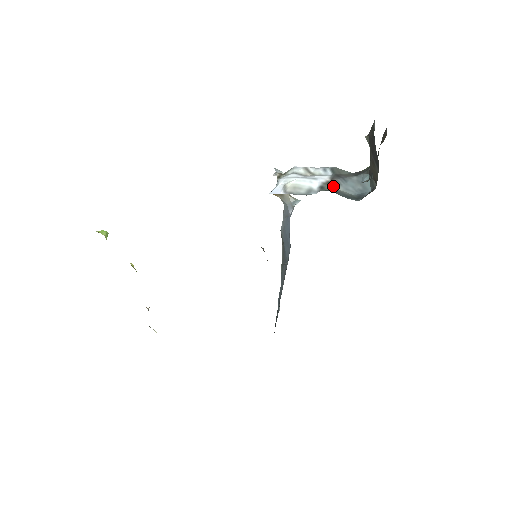
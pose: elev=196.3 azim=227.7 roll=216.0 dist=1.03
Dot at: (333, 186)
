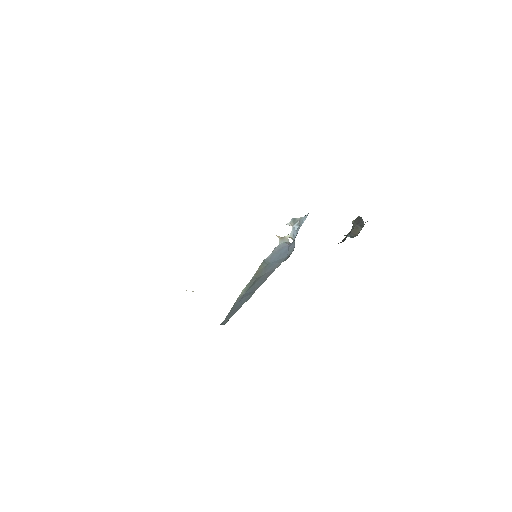
Dot at: occluded
